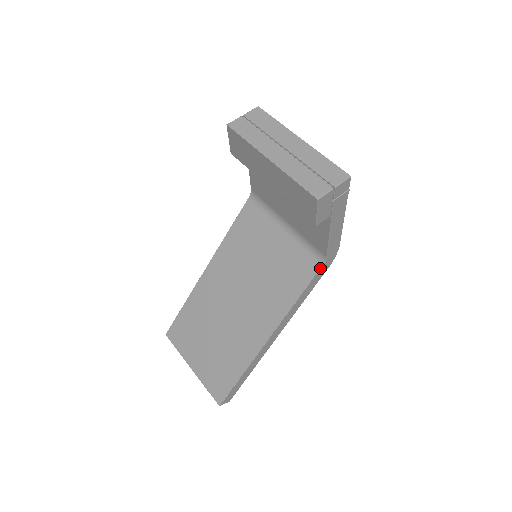
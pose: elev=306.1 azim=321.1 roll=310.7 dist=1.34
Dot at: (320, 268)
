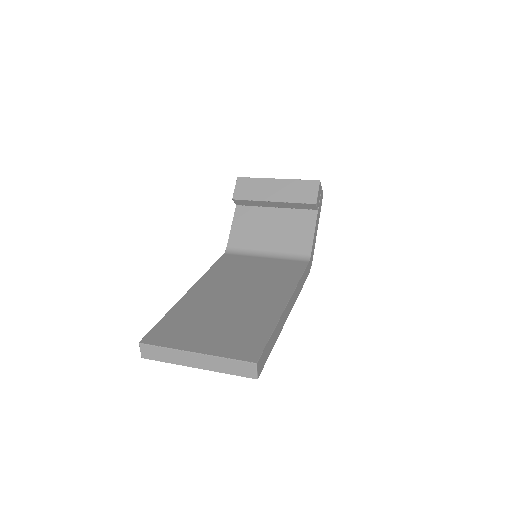
Dot at: (308, 263)
